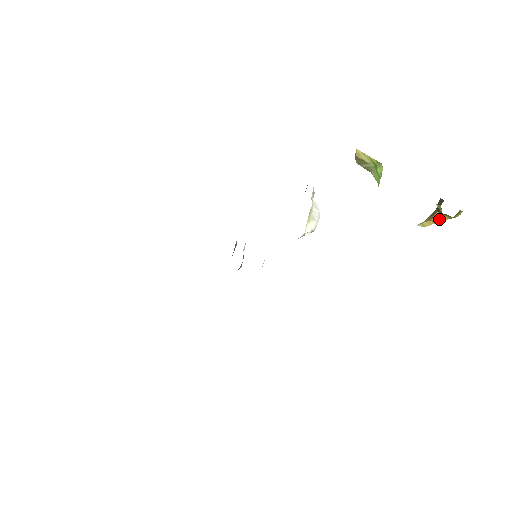
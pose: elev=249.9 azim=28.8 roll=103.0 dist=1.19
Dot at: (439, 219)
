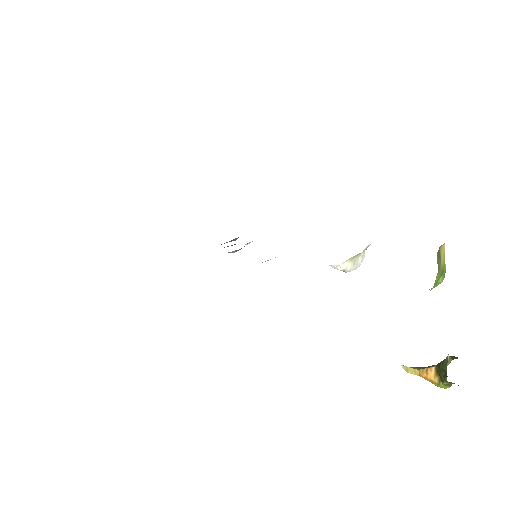
Dot at: (428, 375)
